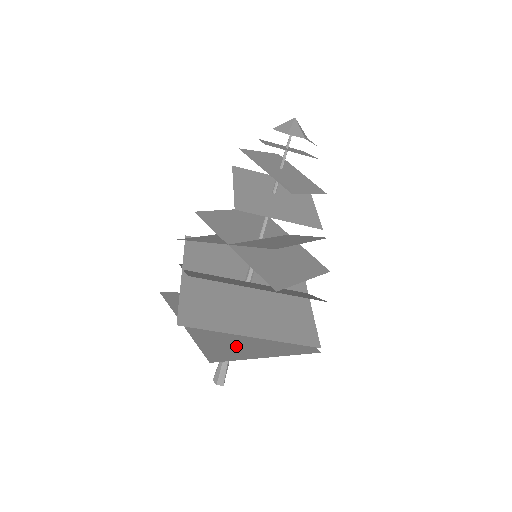
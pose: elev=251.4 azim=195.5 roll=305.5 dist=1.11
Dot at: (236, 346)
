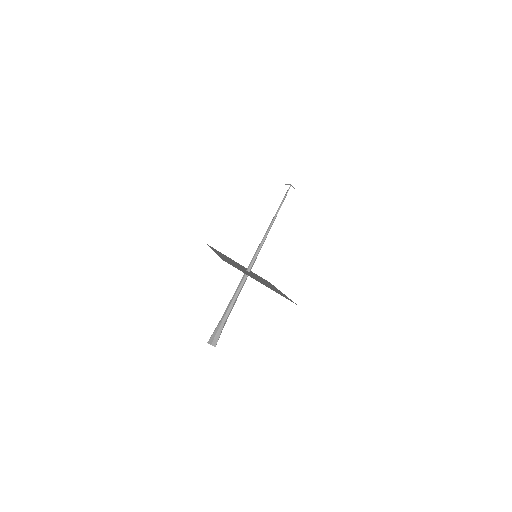
Dot at: occluded
